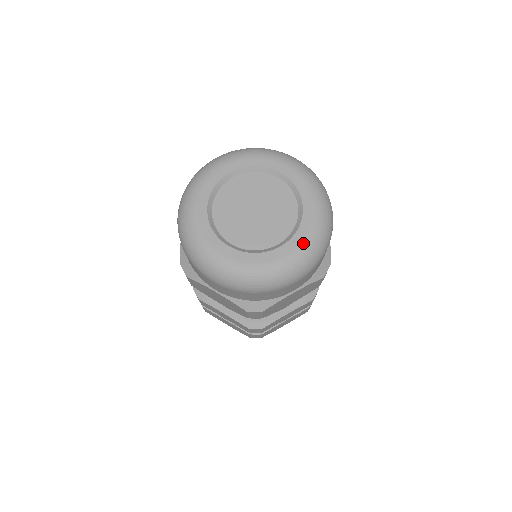
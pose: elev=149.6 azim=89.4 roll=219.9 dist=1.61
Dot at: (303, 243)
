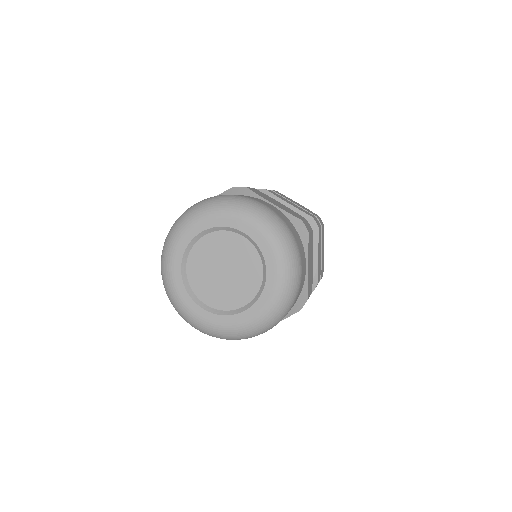
Dot at: (265, 308)
